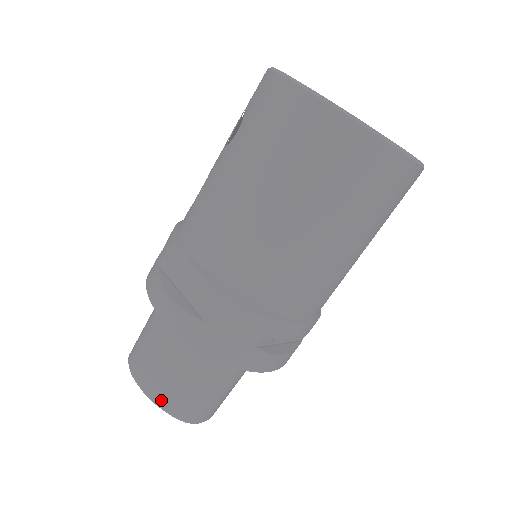
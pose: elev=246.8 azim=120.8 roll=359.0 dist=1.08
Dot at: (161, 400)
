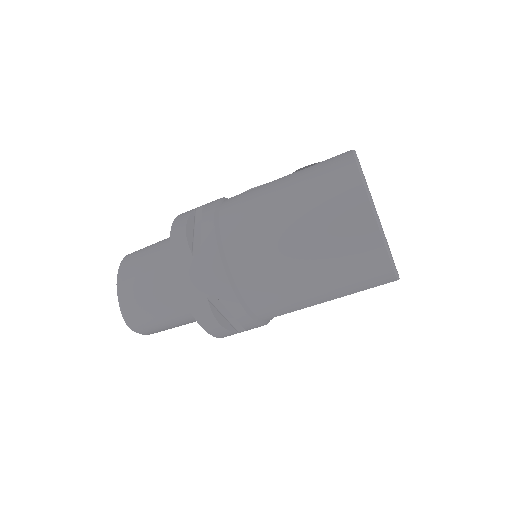
Dot at: (123, 291)
